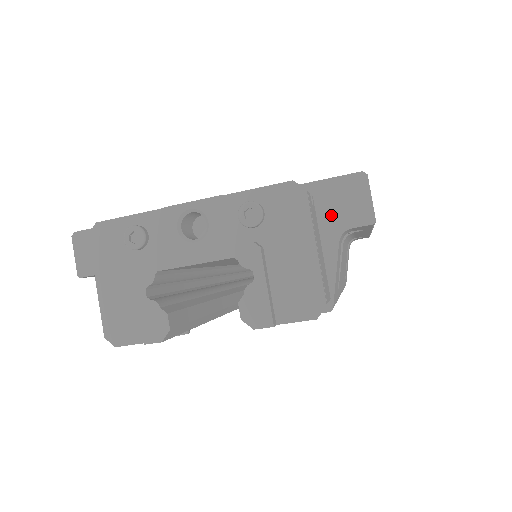
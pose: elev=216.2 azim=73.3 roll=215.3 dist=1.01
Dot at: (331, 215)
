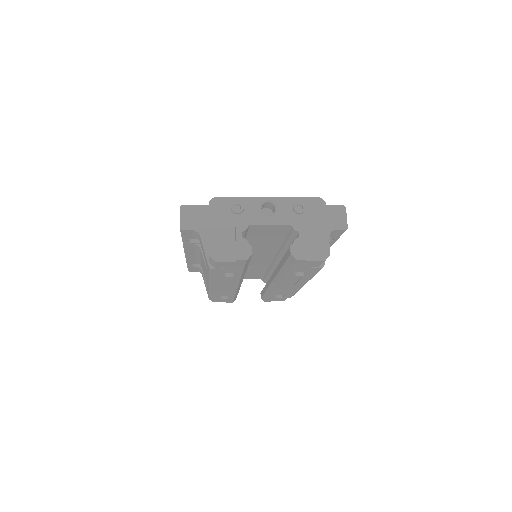
Dot at: occluded
